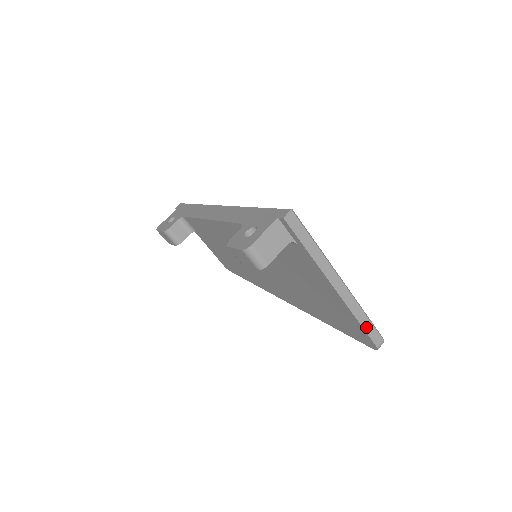
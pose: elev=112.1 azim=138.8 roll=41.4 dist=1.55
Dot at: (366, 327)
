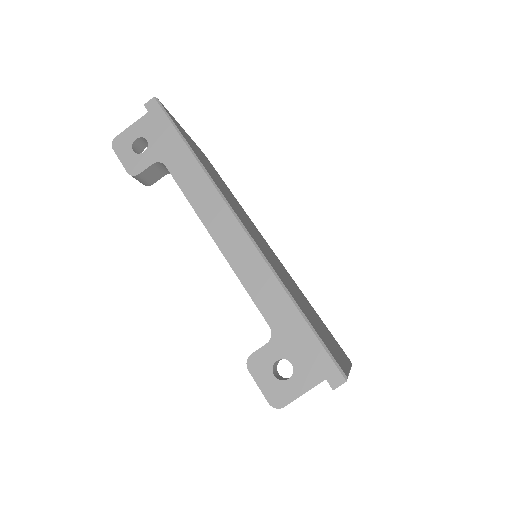
Dot at: occluded
